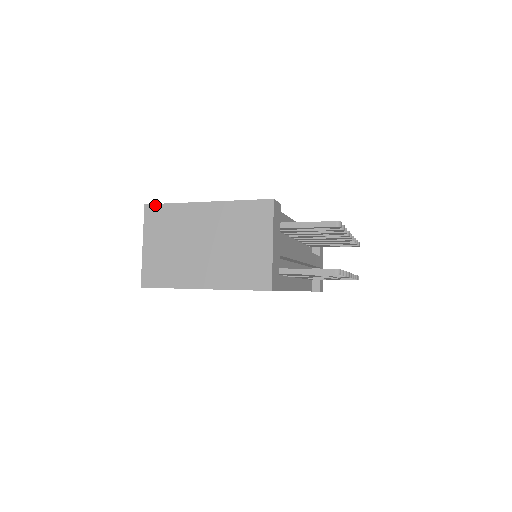
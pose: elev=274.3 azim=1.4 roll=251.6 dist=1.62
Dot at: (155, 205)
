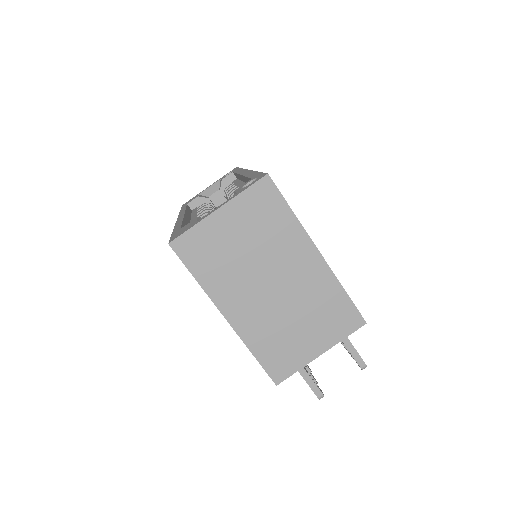
Dot at: (277, 189)
